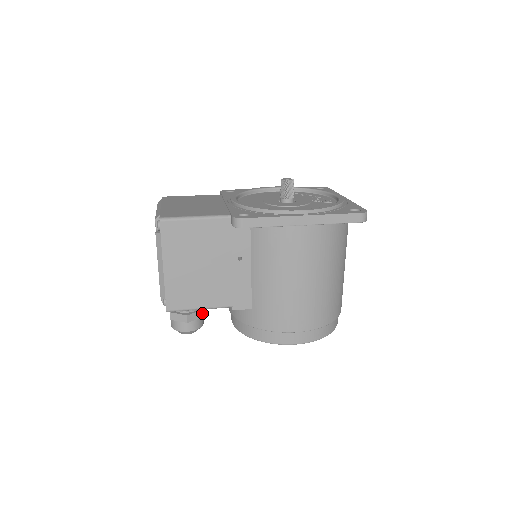
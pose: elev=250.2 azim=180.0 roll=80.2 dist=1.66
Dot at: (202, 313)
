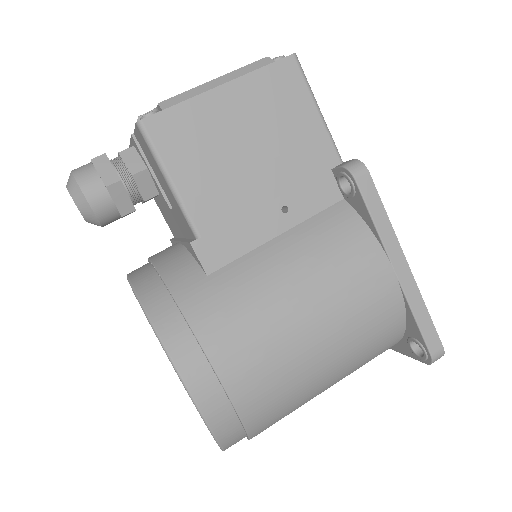
Dot at: (129, 210)
